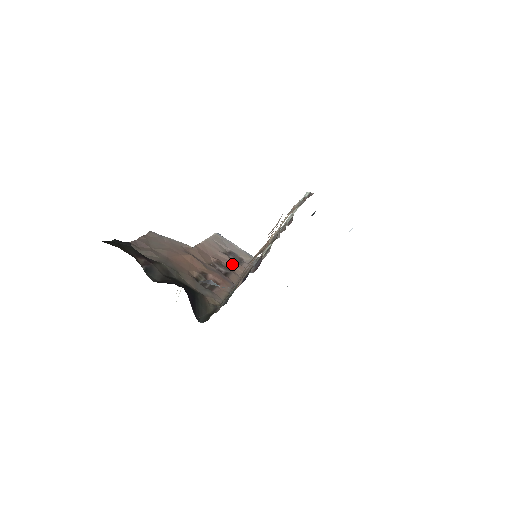
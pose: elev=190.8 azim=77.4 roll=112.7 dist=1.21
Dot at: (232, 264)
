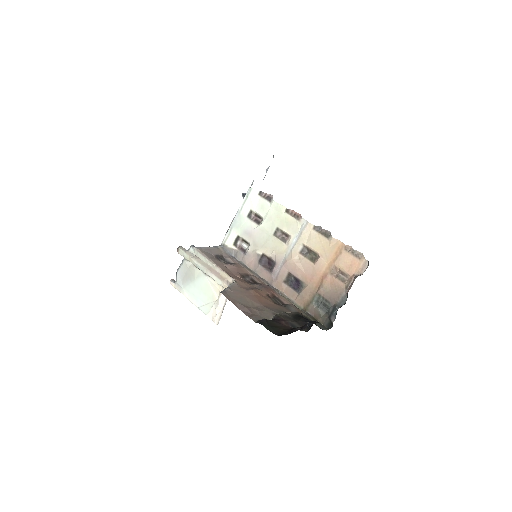
Dot at: (239, 269)
